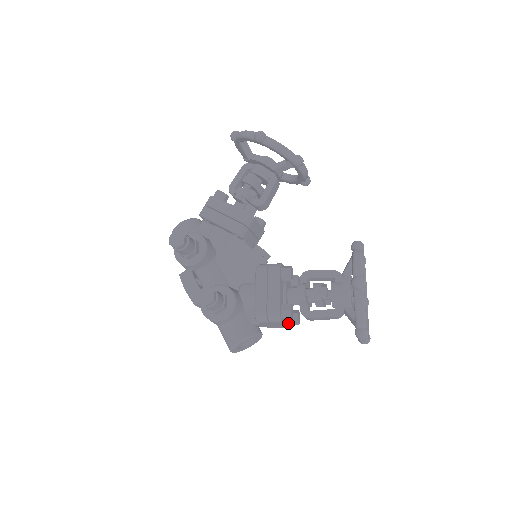
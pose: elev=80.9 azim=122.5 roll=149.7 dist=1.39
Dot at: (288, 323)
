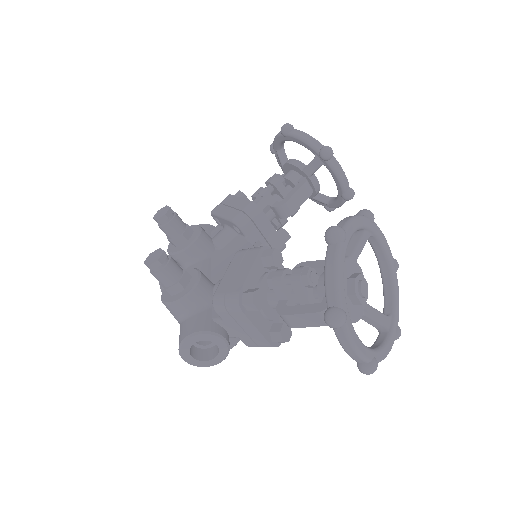
Dot at: (265, 333)
